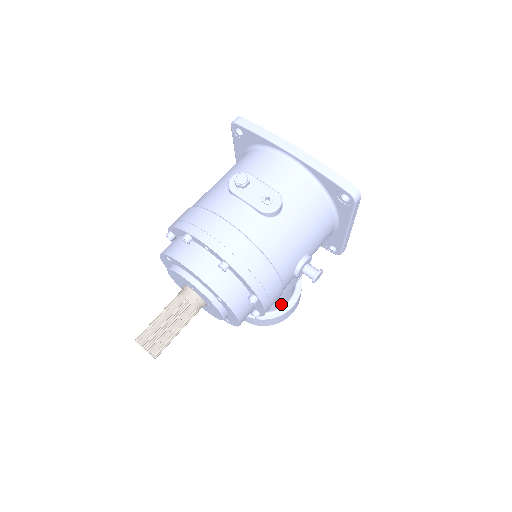
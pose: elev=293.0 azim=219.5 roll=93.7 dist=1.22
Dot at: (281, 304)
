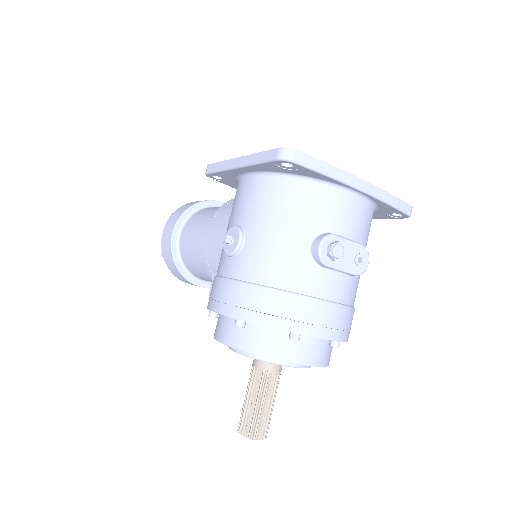
Dot at: occluded
